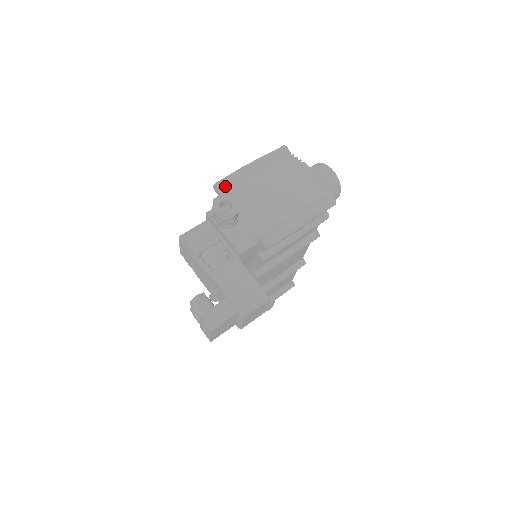
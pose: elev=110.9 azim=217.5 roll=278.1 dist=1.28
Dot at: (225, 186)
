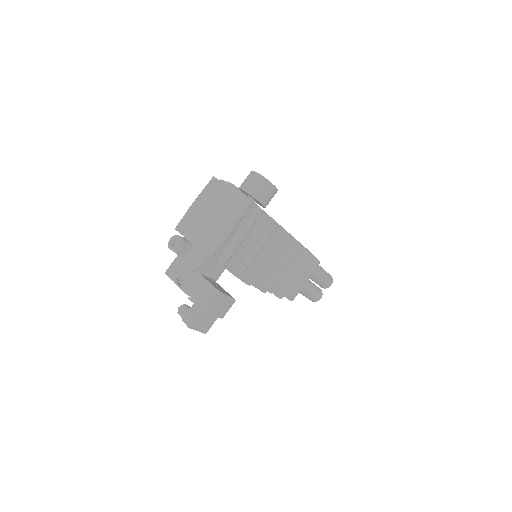
Dot at: (181, 227)
